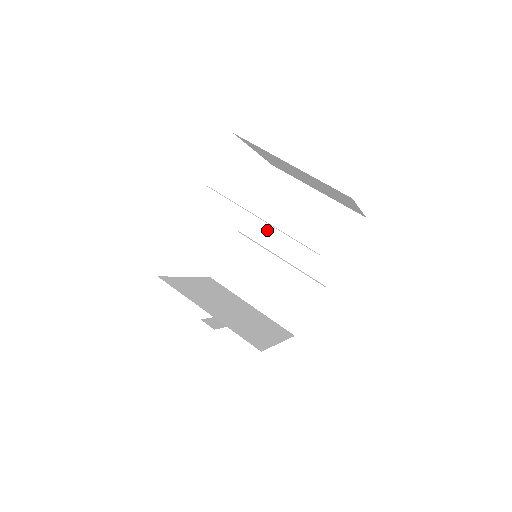
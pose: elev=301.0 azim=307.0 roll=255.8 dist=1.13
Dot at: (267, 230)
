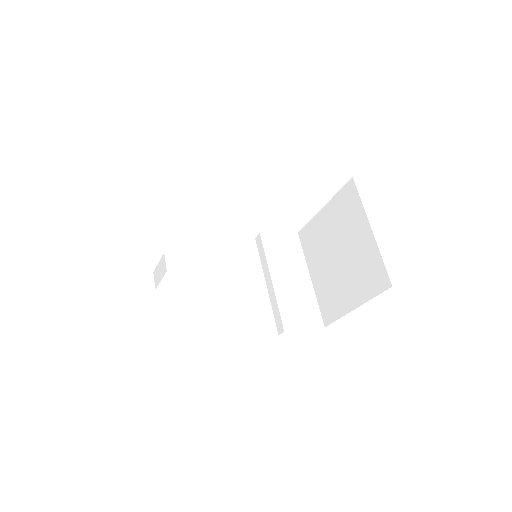
Dot at: (250, 260)
